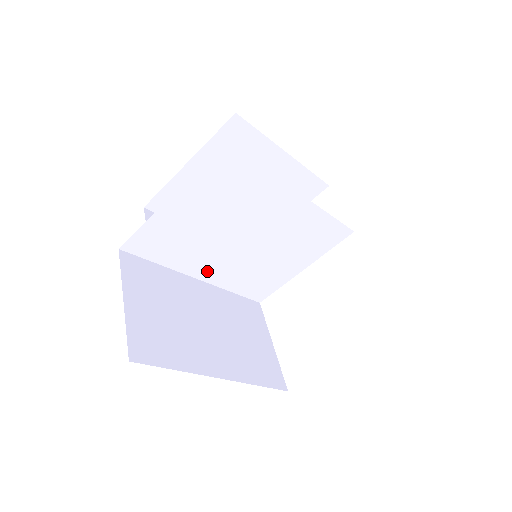
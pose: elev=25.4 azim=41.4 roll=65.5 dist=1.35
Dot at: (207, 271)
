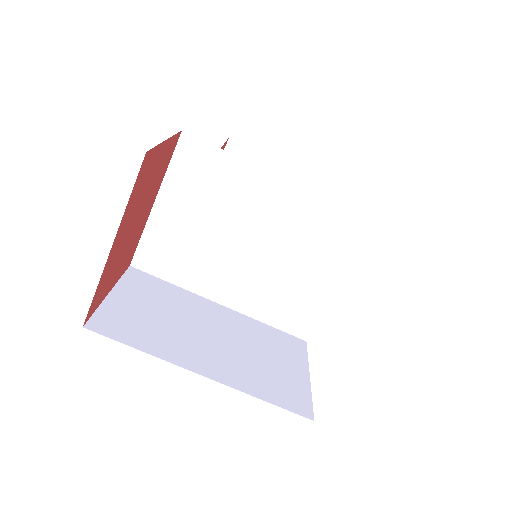
Dot at: (225, 292)
